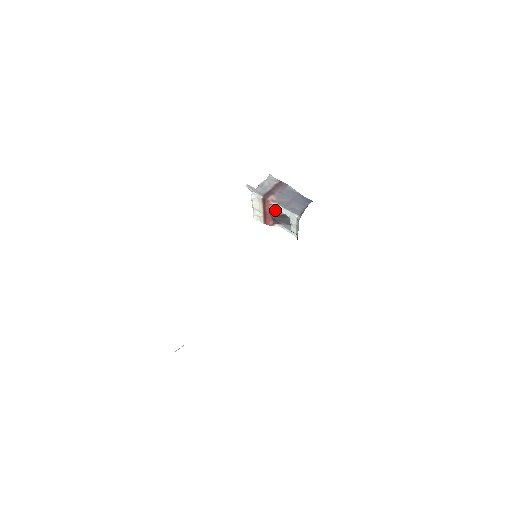
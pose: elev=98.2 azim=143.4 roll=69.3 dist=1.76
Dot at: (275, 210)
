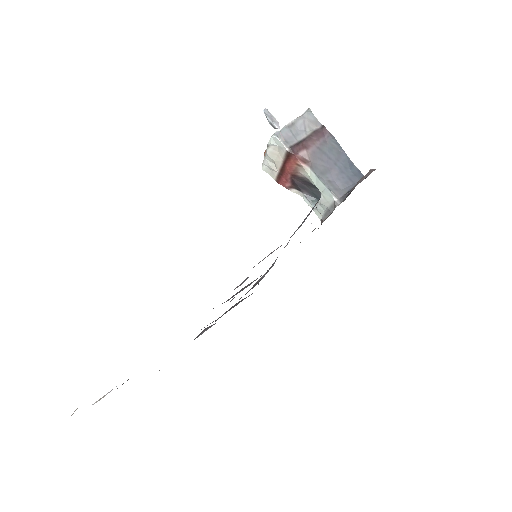
Dot at: (301, 173)
